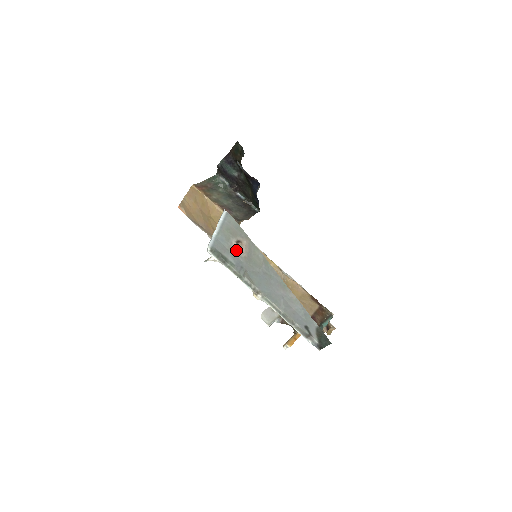
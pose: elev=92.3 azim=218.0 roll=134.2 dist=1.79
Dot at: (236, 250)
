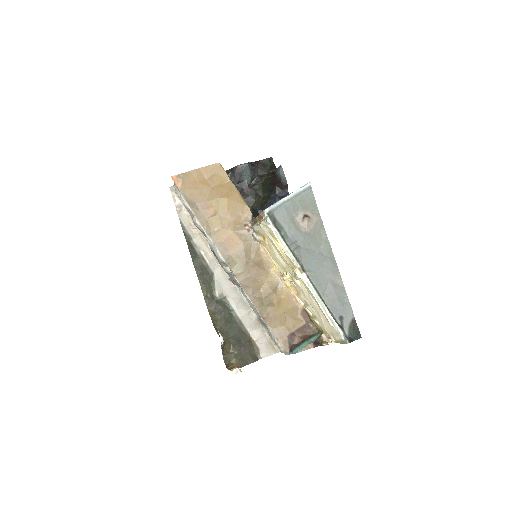
Dot at: (298, 223)
